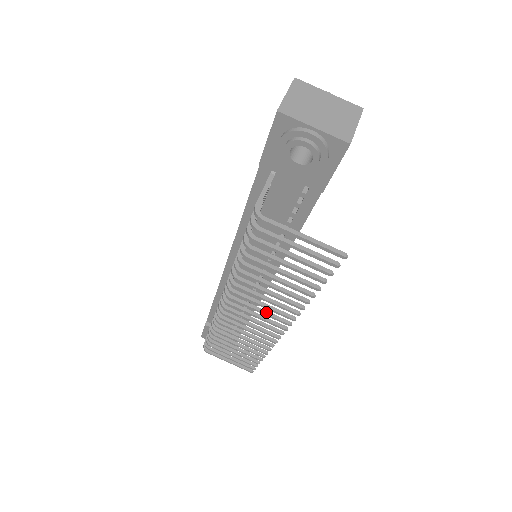
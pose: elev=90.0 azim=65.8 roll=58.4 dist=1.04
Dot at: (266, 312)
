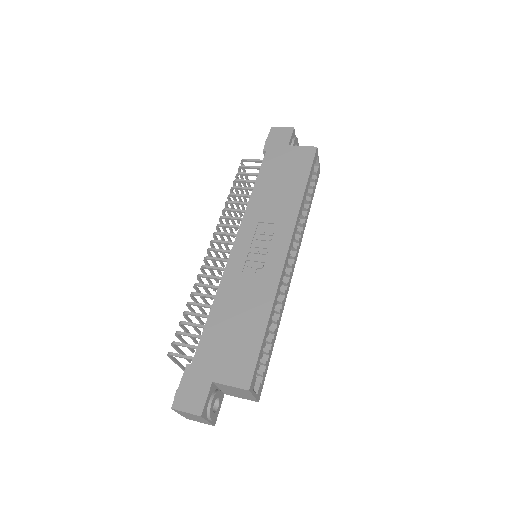
Dot at: (213, 275)
